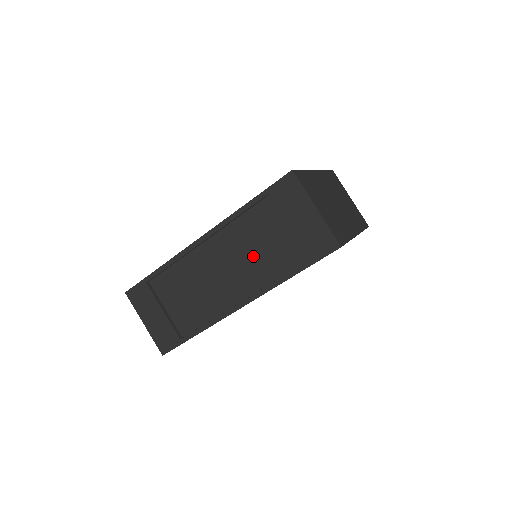
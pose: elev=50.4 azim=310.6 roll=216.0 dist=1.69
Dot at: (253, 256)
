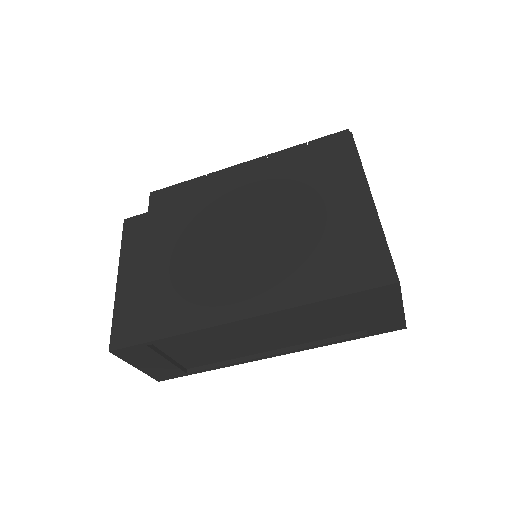
Dot at: (305, 327)
